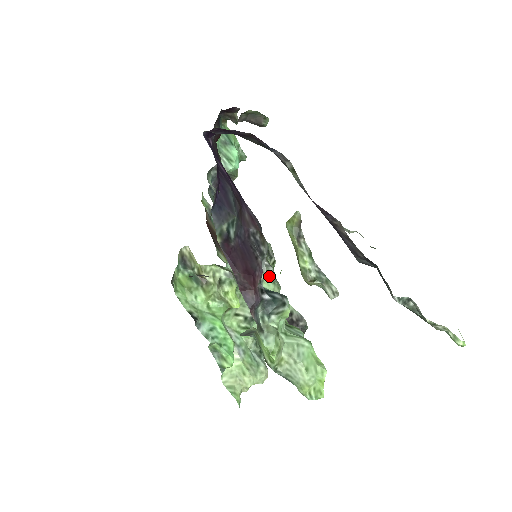
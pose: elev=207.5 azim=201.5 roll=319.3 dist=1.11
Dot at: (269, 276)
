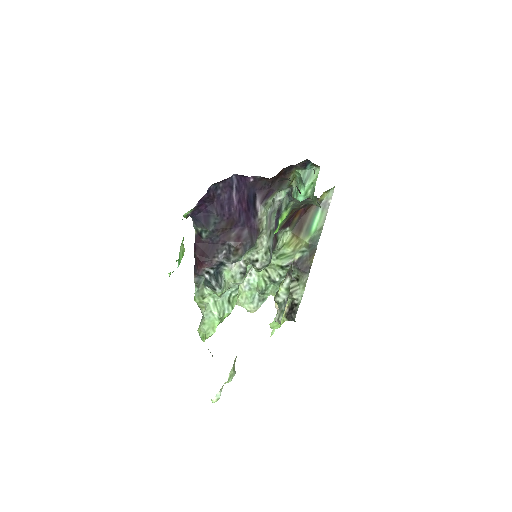
Dot at: (232, 271)
